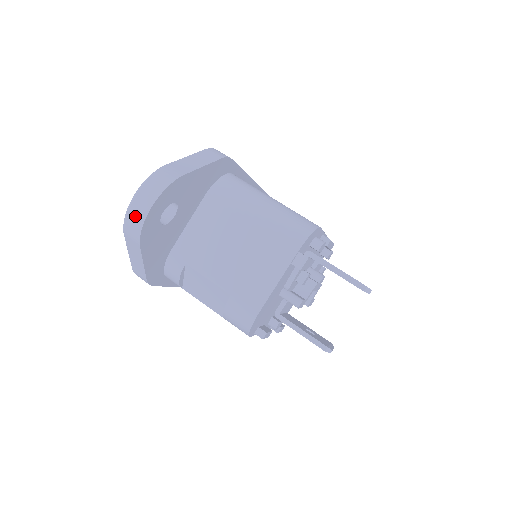
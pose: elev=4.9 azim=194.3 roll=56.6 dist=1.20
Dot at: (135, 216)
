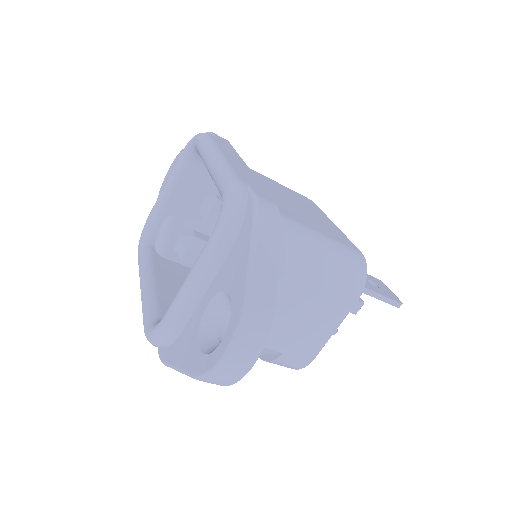
Dot at: (228, 375)
